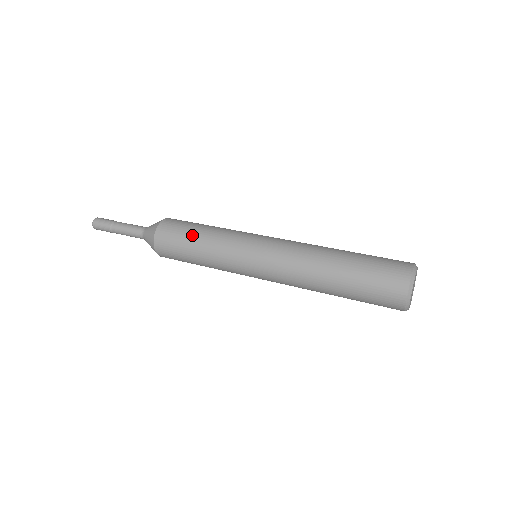
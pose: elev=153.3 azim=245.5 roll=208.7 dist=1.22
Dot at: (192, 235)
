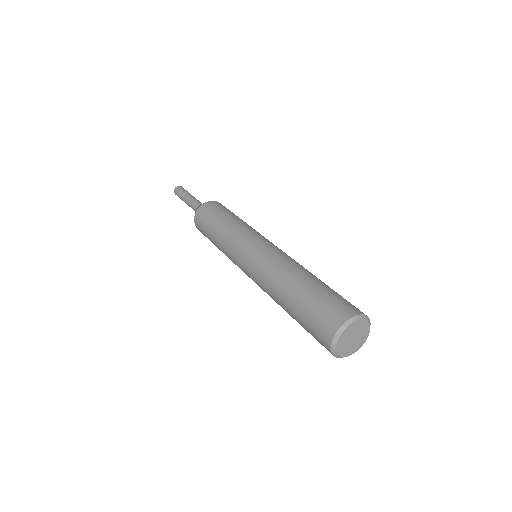
Dot at: (221, 217)
